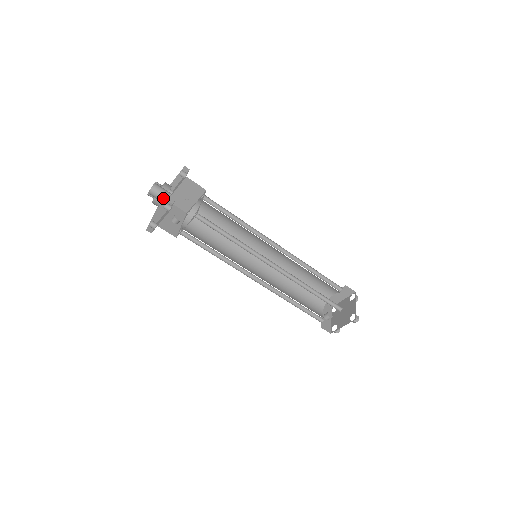
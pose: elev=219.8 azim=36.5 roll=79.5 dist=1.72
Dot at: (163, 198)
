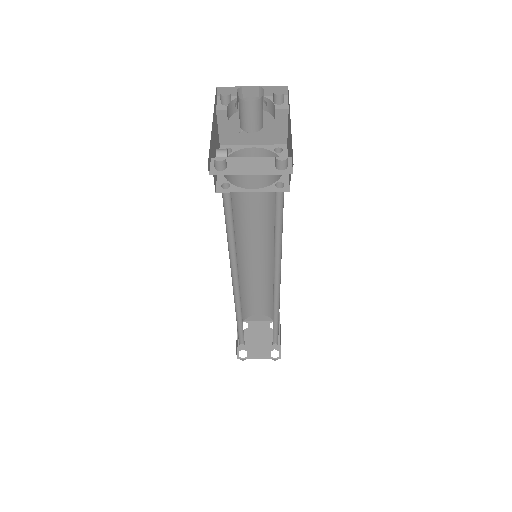
Dot at: (255, 125)
